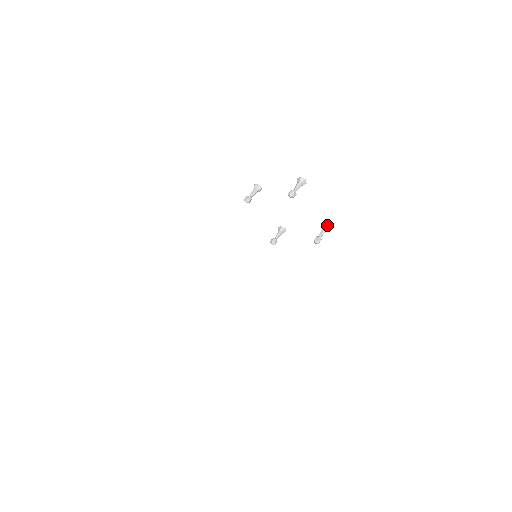
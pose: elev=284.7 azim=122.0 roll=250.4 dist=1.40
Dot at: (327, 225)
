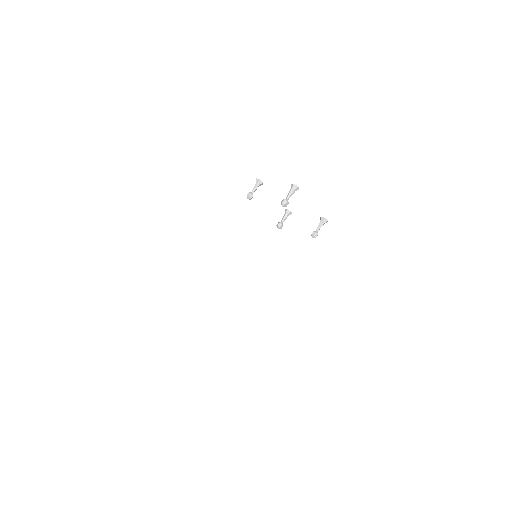
Dot at: (324, 219)
